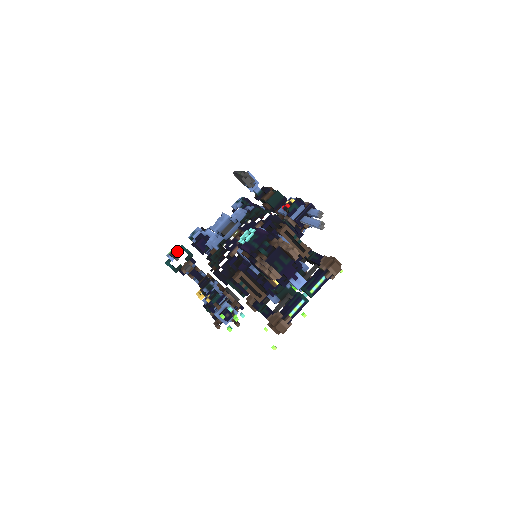
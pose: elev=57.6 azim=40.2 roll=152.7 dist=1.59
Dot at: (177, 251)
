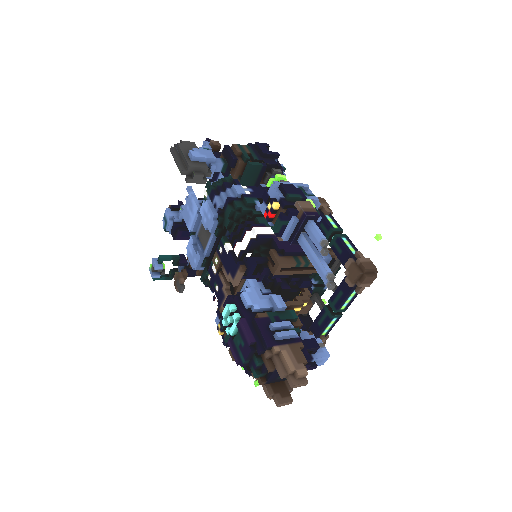
Dot at: (158, 268)
